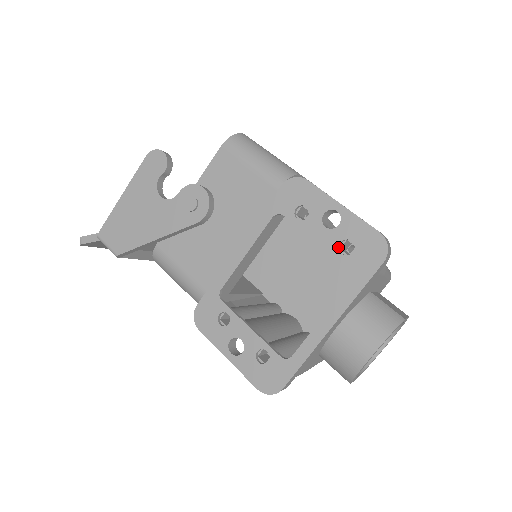
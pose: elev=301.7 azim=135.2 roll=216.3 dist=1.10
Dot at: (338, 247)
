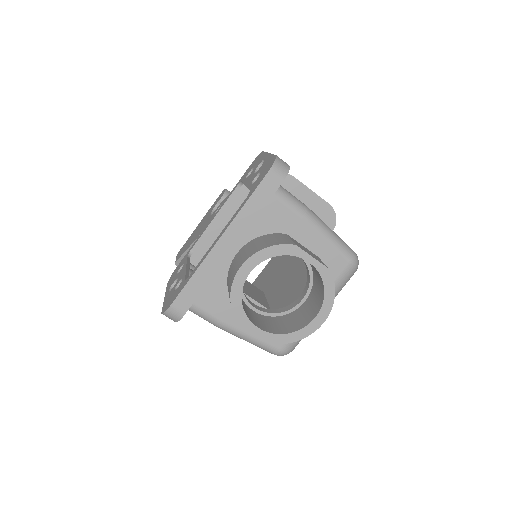
Dot at: (252, 181)
